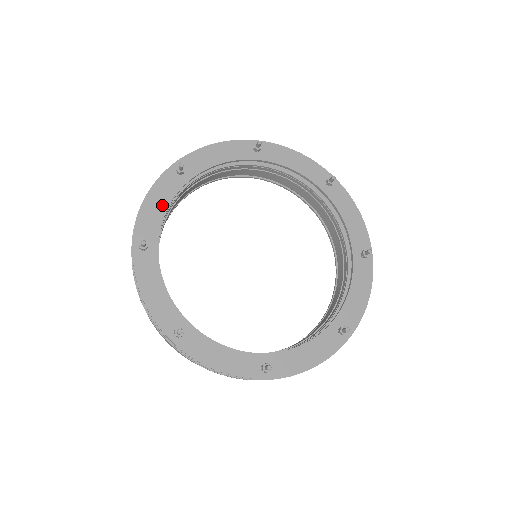
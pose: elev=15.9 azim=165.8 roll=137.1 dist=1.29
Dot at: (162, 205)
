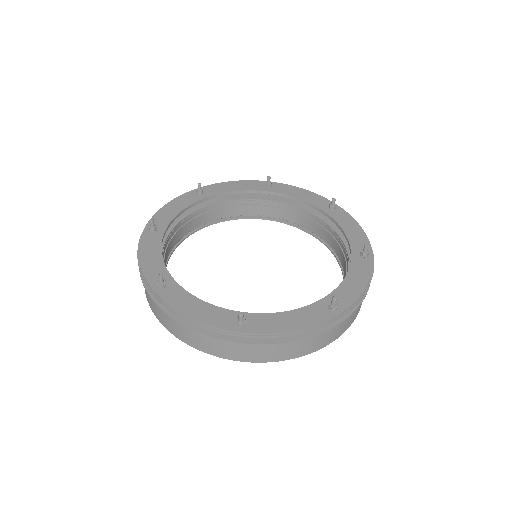
Dot at: (236, 188)
